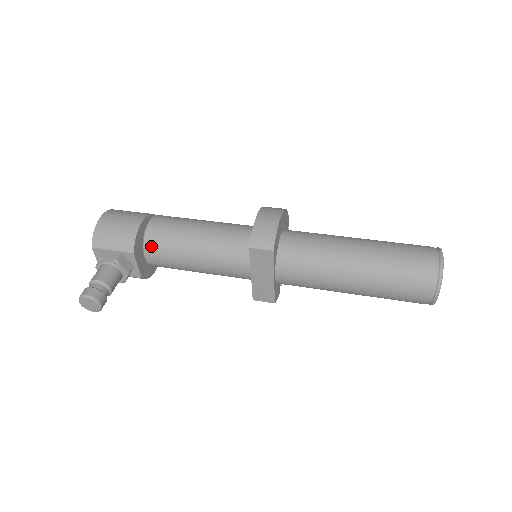
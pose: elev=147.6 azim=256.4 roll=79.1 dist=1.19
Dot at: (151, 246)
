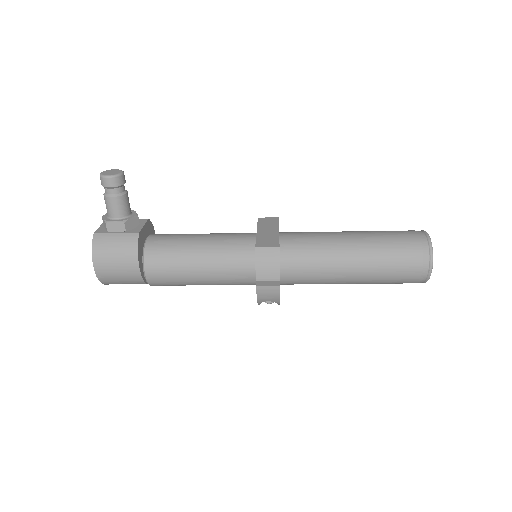
Dot at: (159, 234)
